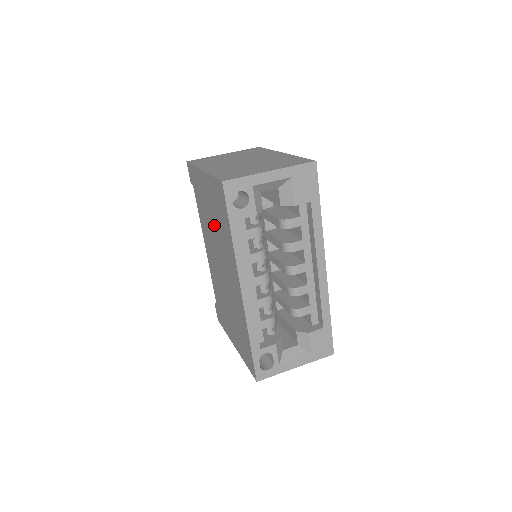
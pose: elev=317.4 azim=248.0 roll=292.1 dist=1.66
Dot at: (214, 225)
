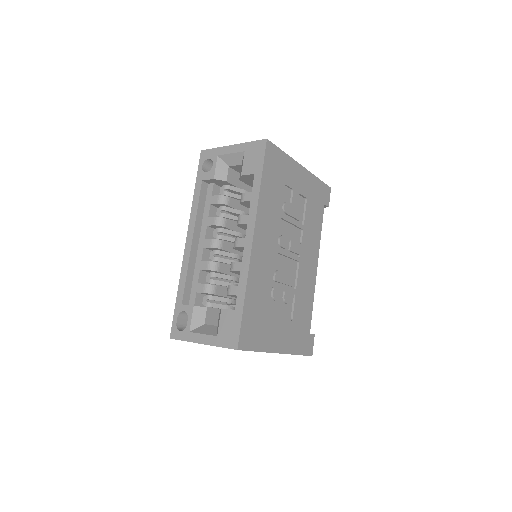
Dot at: occluded
